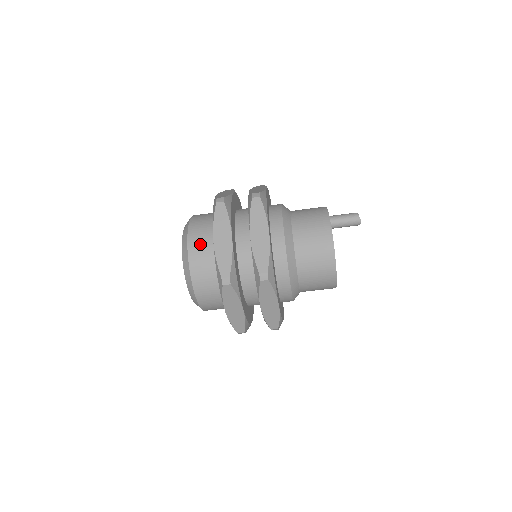
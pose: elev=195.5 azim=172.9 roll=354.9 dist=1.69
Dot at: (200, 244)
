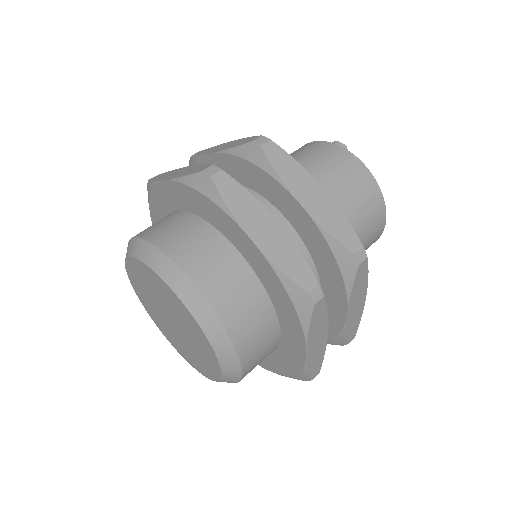
Dot at: (211, 266)
